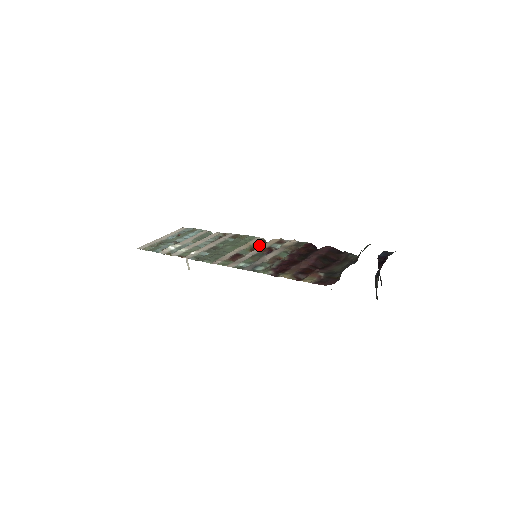
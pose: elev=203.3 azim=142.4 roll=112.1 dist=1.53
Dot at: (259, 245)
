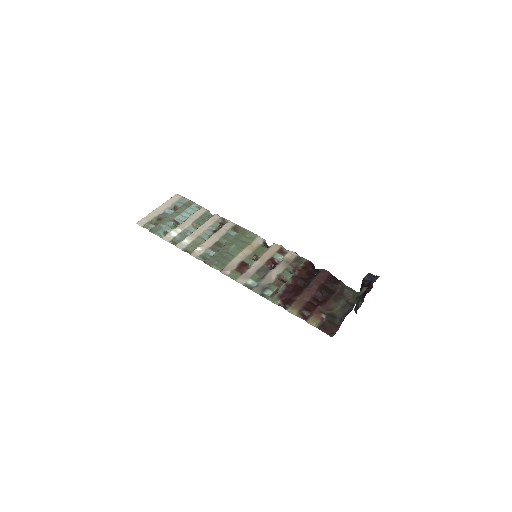
Dot at: (262, 251)
